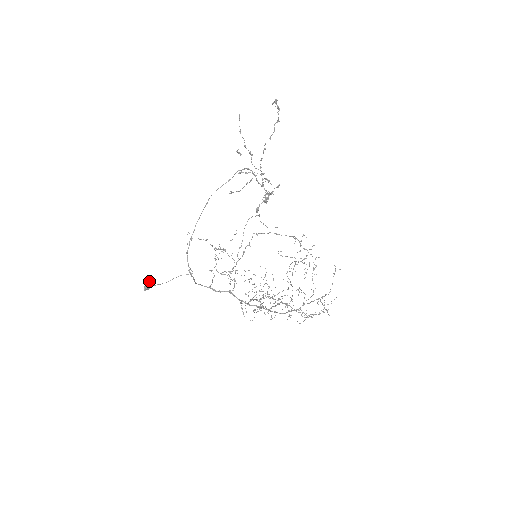
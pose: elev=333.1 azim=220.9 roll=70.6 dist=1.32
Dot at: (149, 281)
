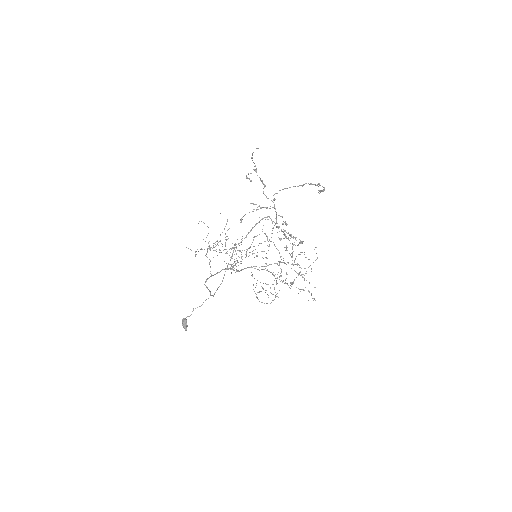
Dot at: (186, 322)
